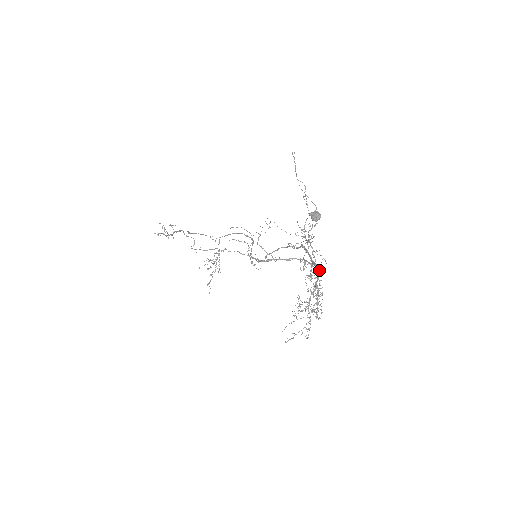
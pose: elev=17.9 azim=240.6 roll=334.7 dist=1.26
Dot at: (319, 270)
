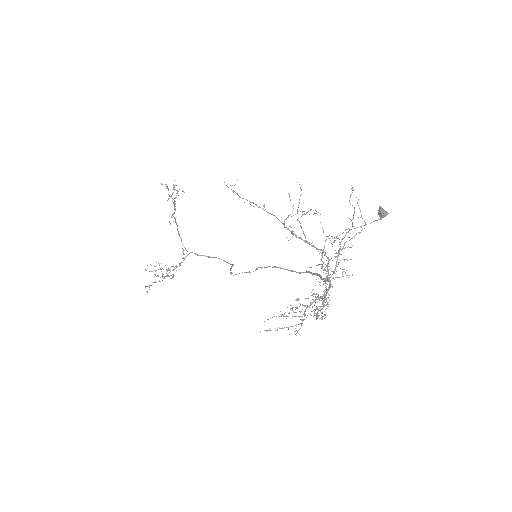
Dot at: occluded
